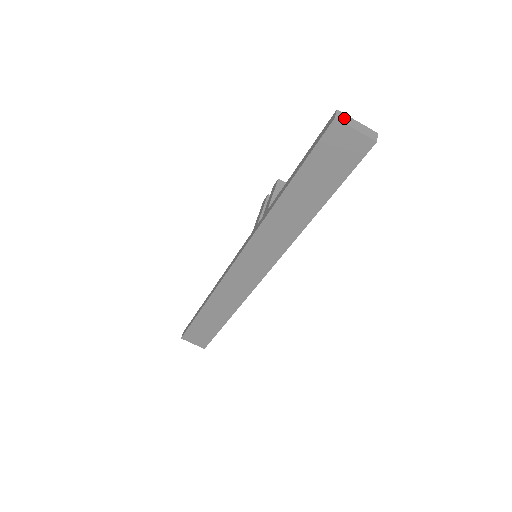
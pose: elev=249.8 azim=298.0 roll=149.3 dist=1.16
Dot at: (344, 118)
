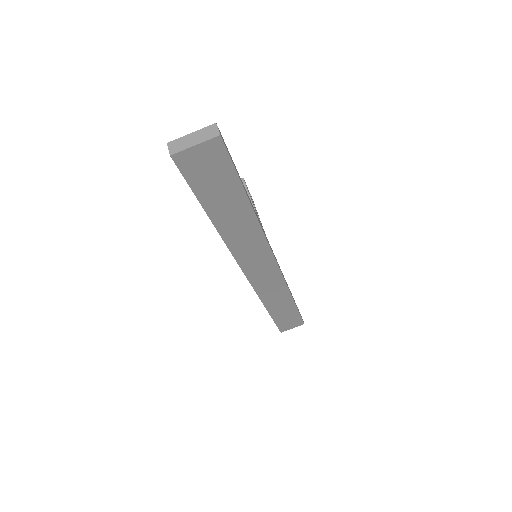
Dot at: (178, 145)
